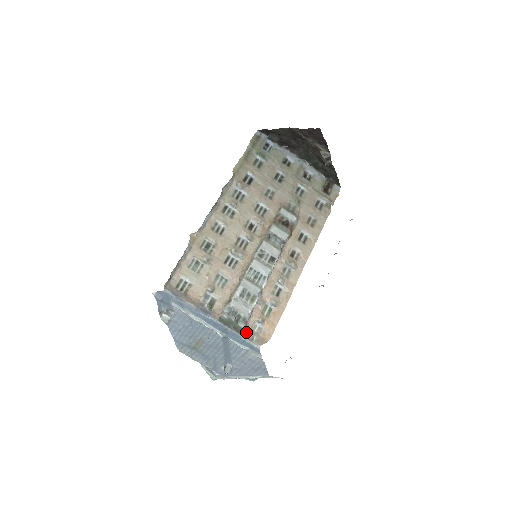
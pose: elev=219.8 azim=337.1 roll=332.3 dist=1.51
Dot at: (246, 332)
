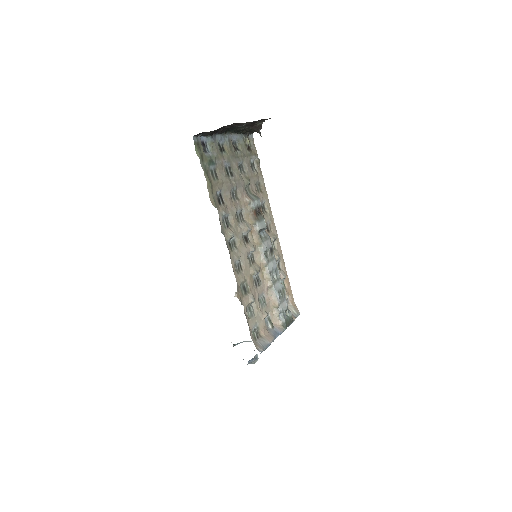
Dot at: occluded
